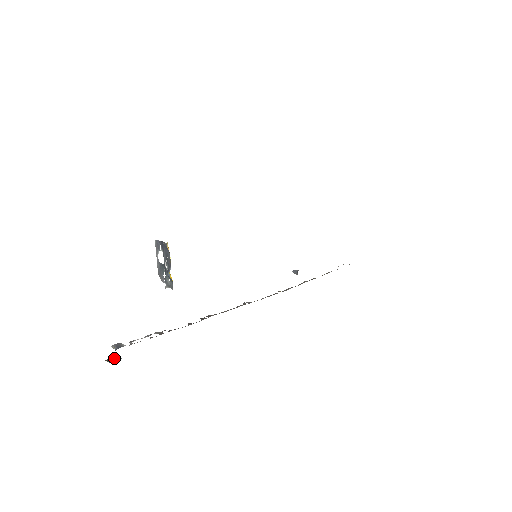
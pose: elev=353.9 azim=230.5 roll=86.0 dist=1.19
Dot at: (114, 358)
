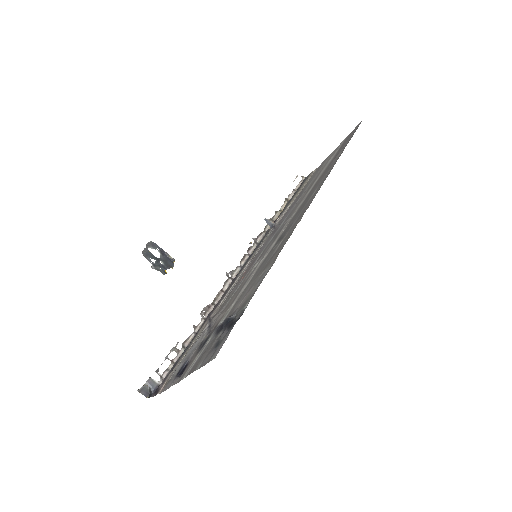
Dot at: (144, 386)
